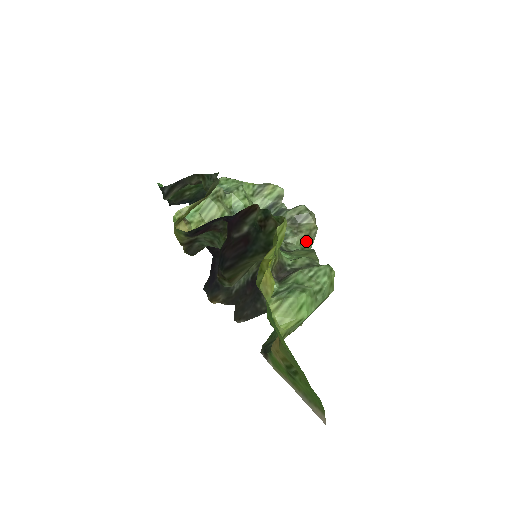
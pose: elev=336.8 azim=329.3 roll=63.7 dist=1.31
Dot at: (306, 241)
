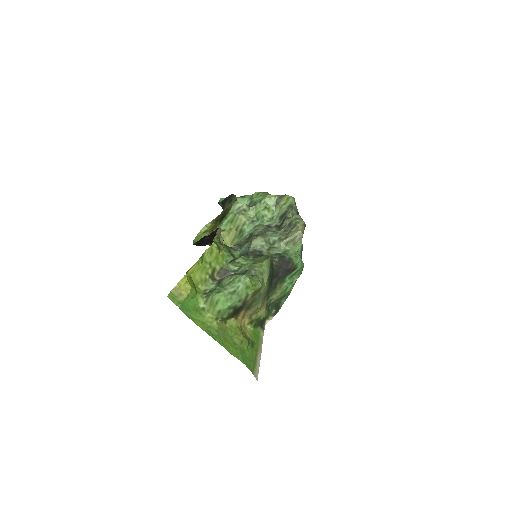
Dot at: (290, 245)
